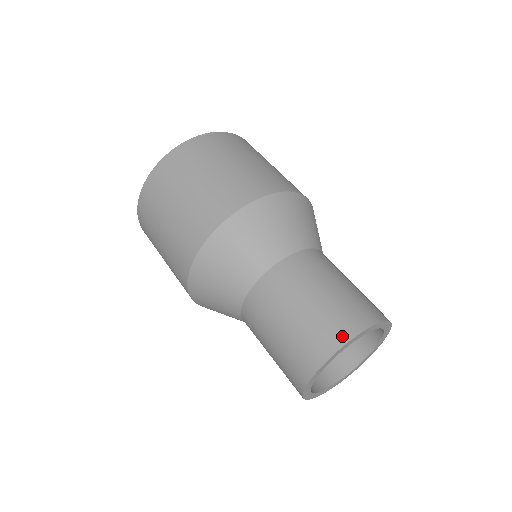
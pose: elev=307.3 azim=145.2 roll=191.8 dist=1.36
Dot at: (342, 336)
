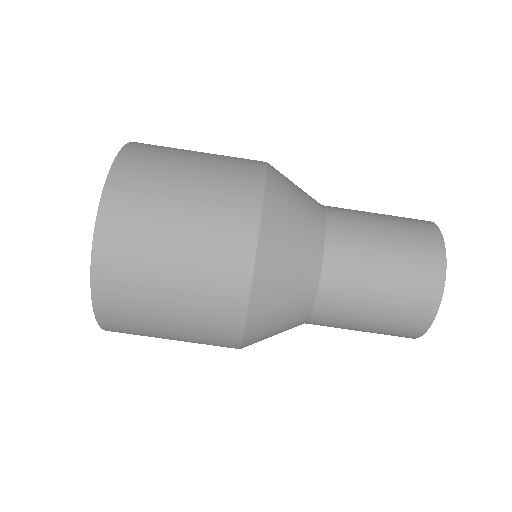
Dot at: (429, 312)
